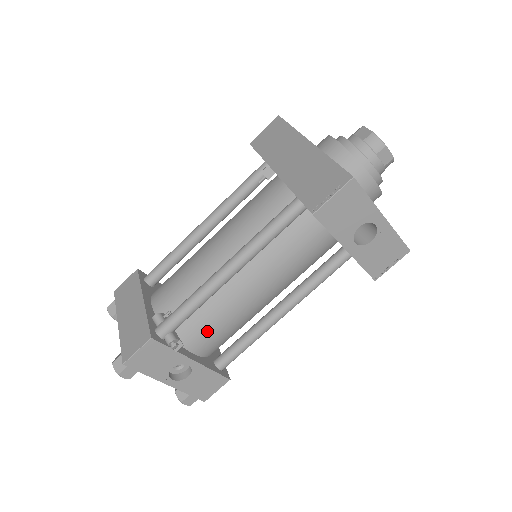
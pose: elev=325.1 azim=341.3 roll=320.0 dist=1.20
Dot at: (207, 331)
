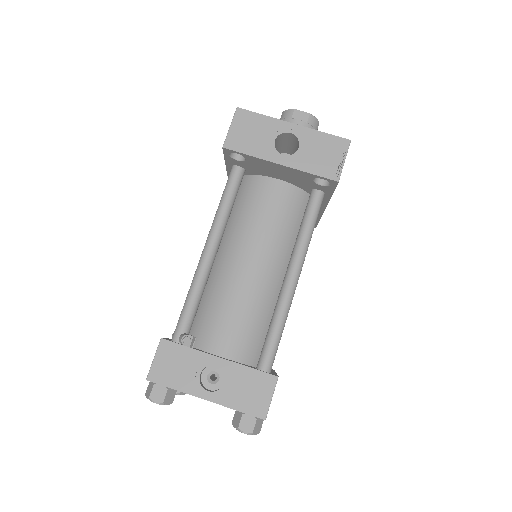
Dot at: (223, 324)
